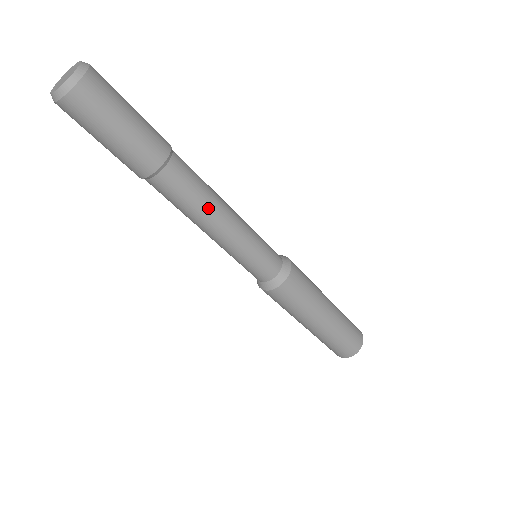
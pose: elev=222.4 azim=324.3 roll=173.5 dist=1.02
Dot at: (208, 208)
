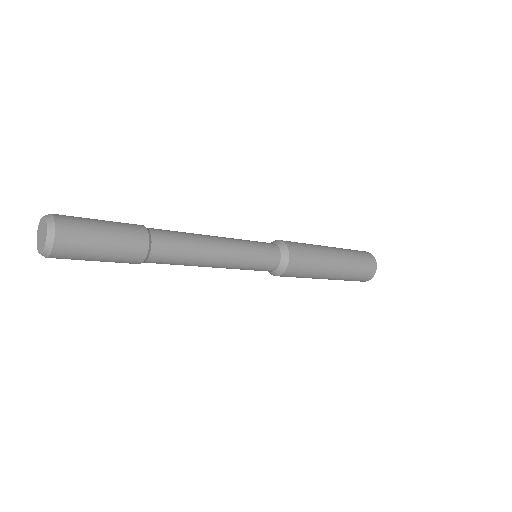
Dot at: (198, 259)
